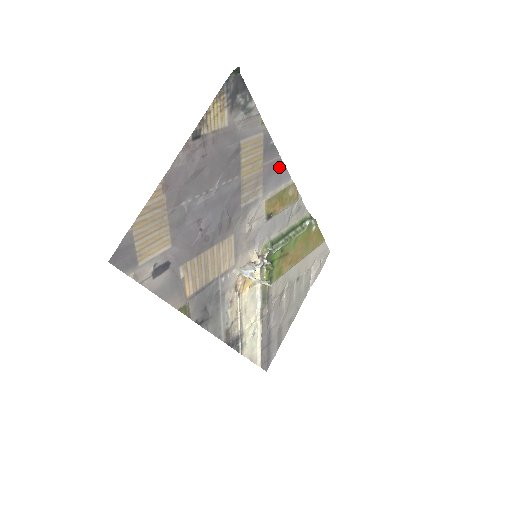
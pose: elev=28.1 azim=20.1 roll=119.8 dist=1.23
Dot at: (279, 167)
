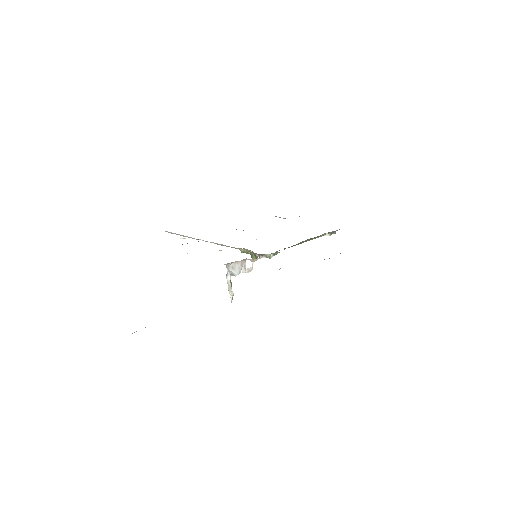
Dot at: occluded
